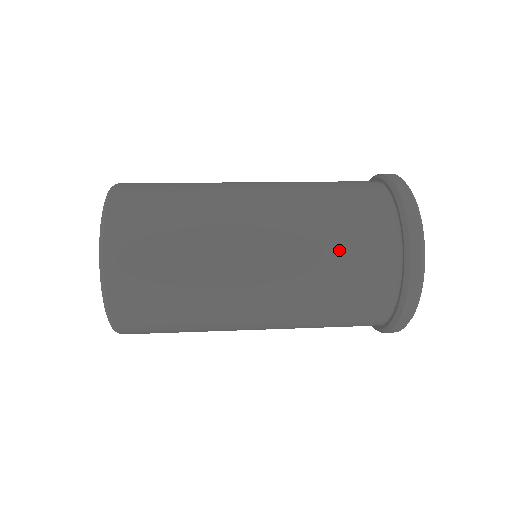
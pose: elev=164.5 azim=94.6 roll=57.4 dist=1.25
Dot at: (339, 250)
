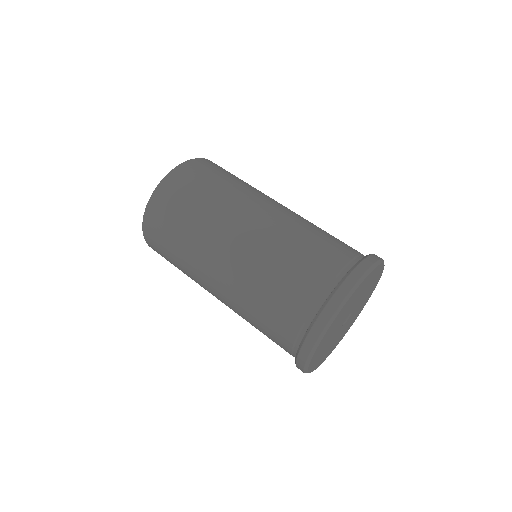
Dot at: occluded
